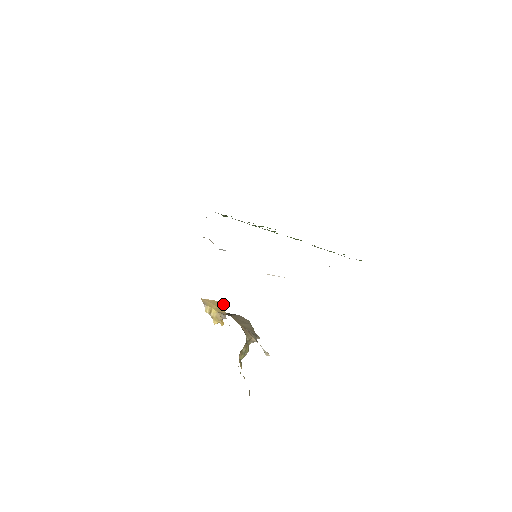
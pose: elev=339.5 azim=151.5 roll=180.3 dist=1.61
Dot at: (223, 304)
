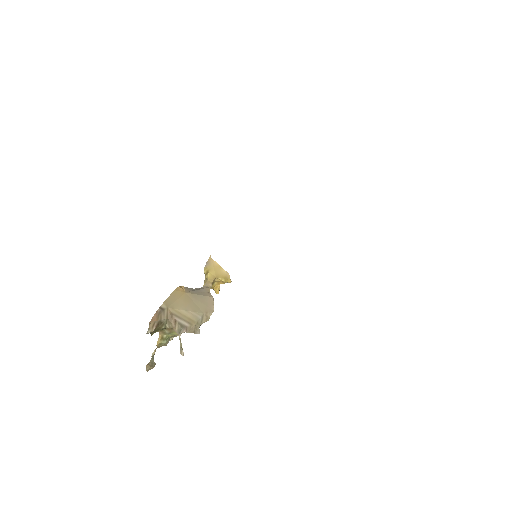
Dot at: (225, 276)
